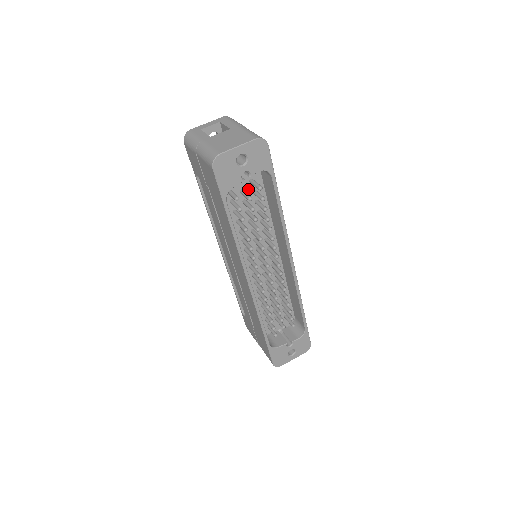
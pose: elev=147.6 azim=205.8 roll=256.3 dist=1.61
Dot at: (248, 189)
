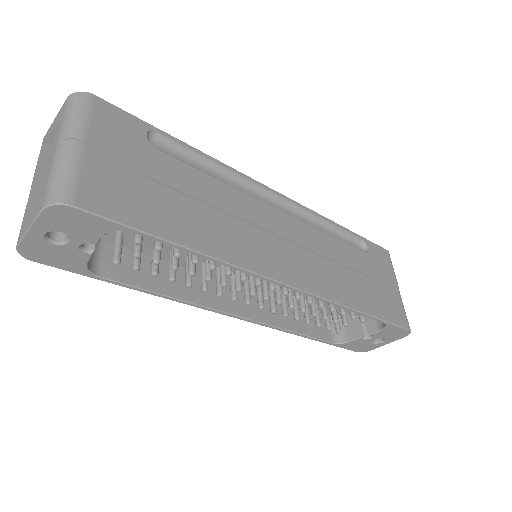
Dot at: occluded
